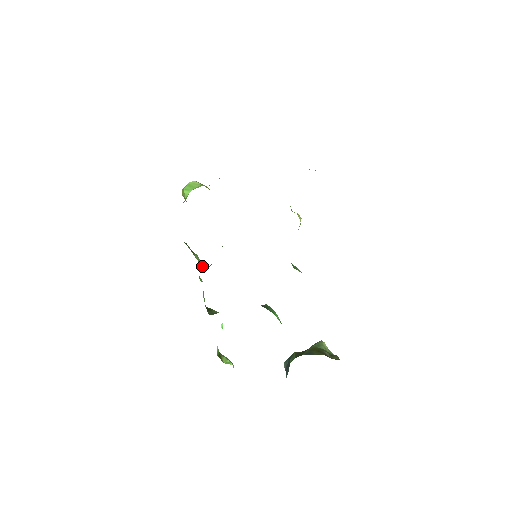
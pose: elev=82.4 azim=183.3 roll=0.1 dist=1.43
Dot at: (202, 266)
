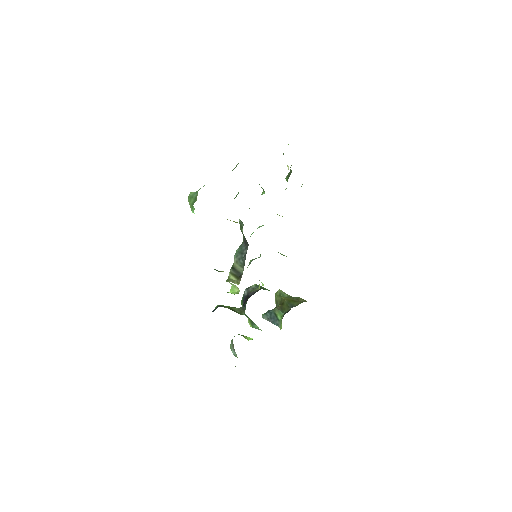
Dot at: (235, 283)
